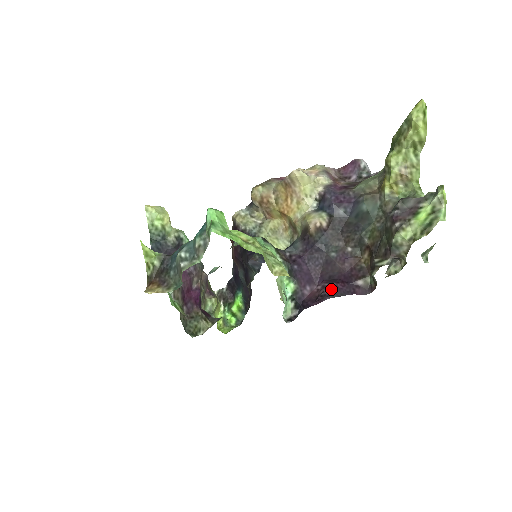
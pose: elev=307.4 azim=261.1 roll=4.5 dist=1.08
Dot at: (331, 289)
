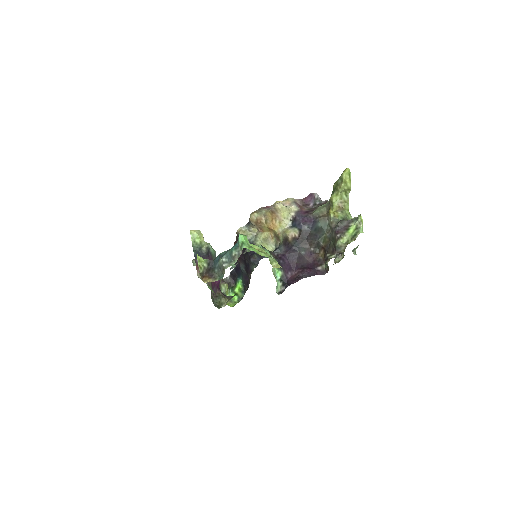
Dot at: (303, 273)
